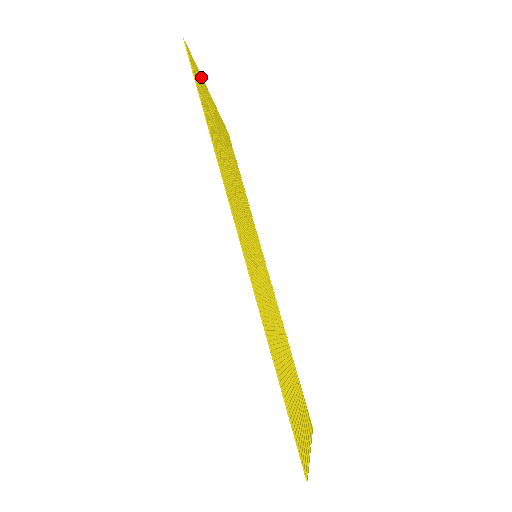
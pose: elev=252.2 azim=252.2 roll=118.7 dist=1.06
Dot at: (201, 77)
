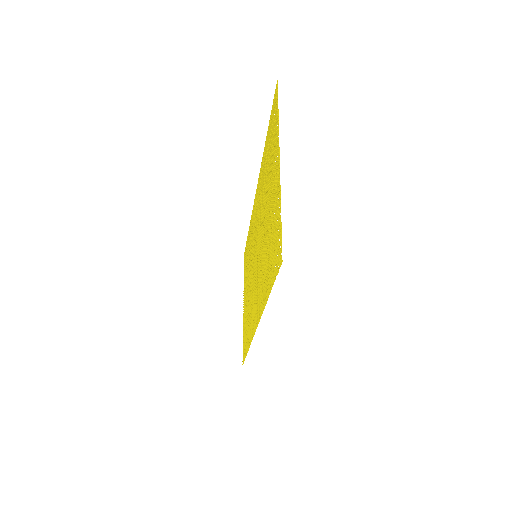
Dot at: (280, 207)
